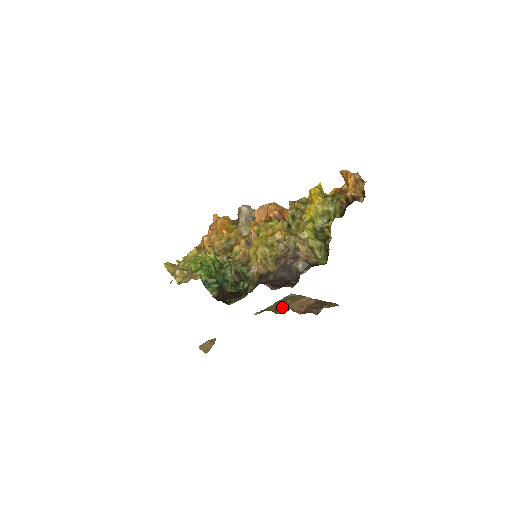
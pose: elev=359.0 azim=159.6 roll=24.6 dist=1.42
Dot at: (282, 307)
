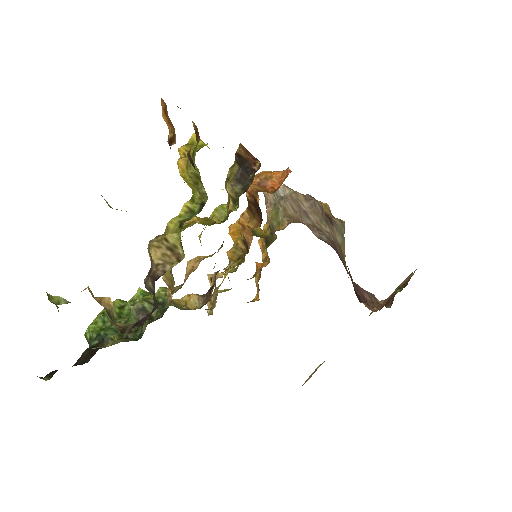
Dot at: (388, 297)
